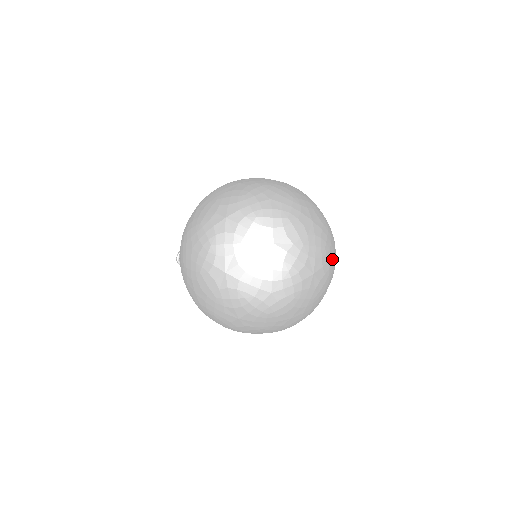
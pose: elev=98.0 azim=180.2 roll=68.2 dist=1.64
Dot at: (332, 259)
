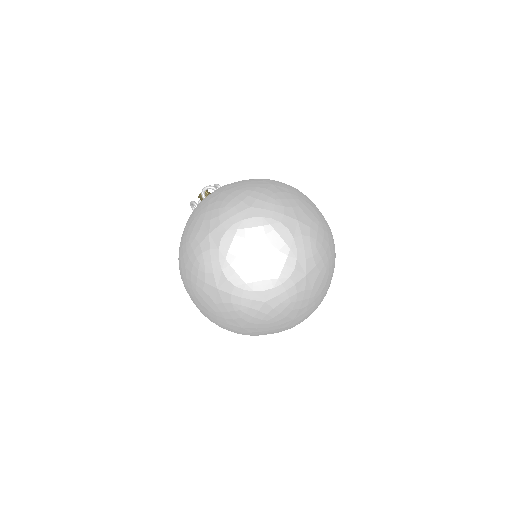
Dot at: occluded
